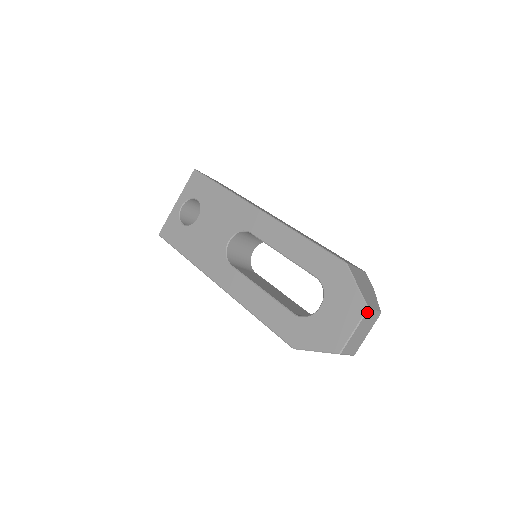
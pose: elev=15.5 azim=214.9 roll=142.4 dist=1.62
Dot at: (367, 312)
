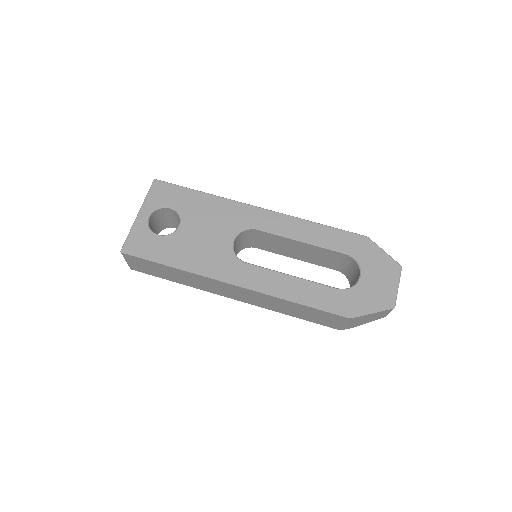
Dot at: (401, 270)
